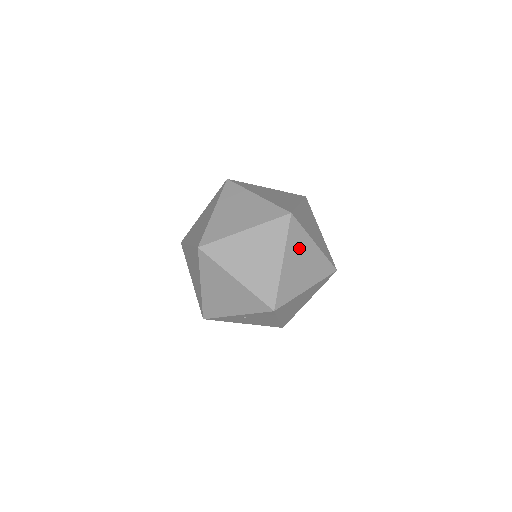
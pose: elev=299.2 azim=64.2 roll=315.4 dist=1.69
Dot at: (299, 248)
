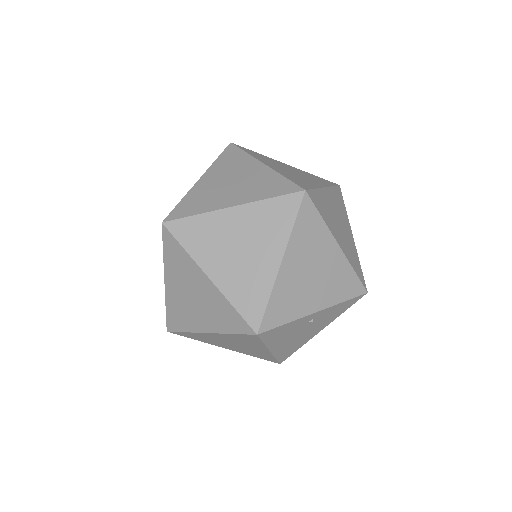
Dot at: occluded
